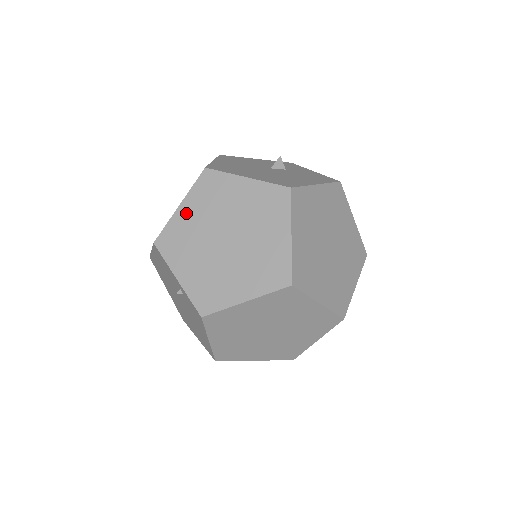
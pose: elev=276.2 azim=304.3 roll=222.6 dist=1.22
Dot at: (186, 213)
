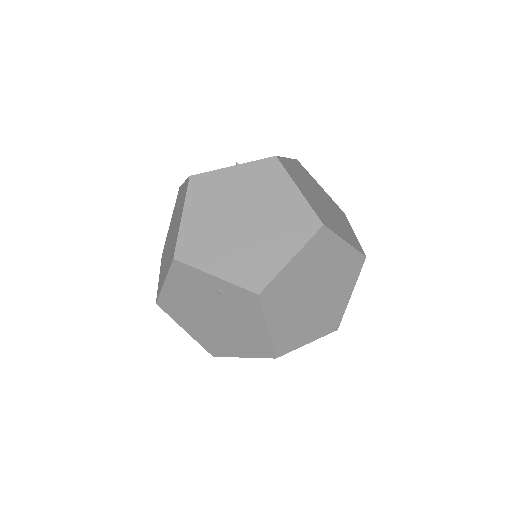
Dot at: (192, 219)
